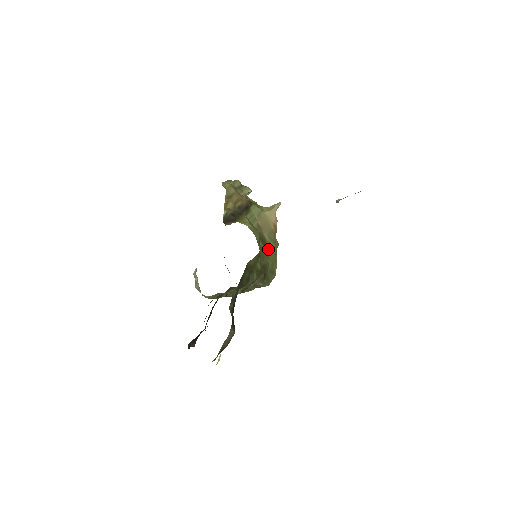
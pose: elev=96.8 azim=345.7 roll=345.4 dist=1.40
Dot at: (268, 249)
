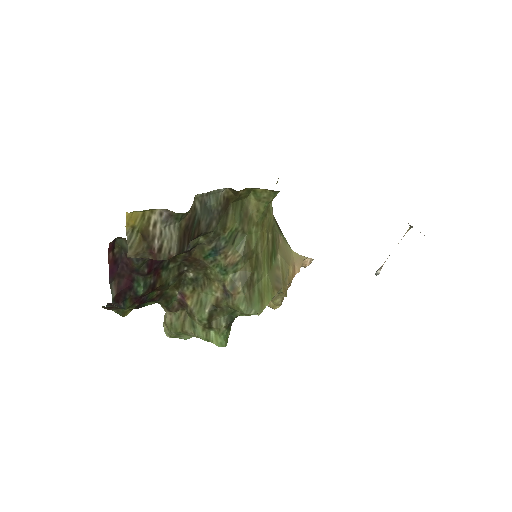
Dot at: (273, 266)
